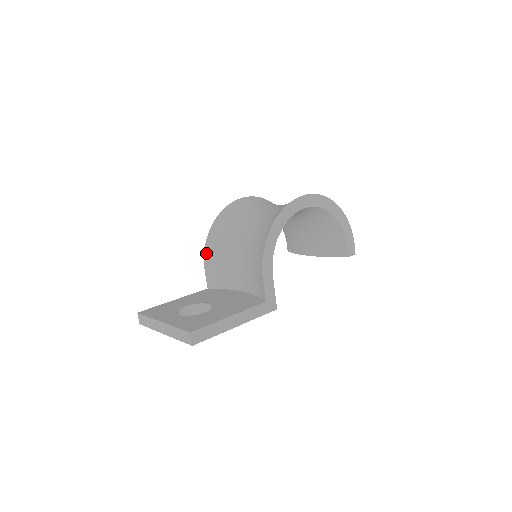
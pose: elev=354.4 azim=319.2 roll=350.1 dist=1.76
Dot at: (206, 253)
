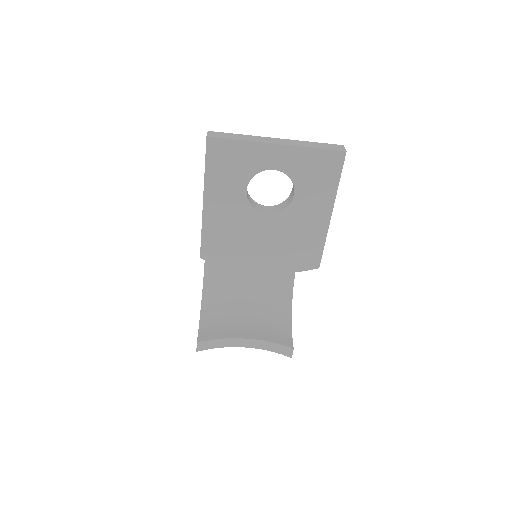
Dot at: occluded
